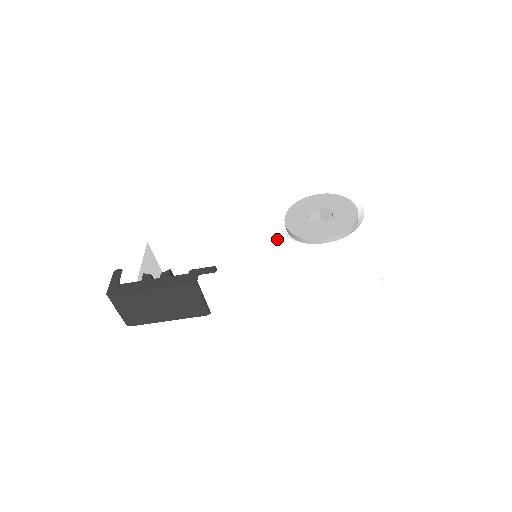
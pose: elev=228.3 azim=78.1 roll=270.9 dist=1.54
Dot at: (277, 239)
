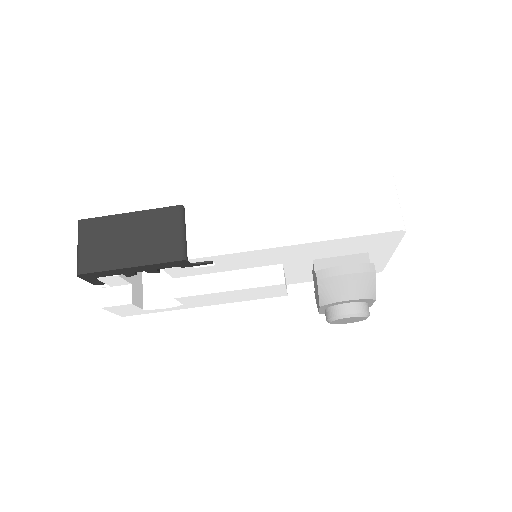
Dot at: occluded
